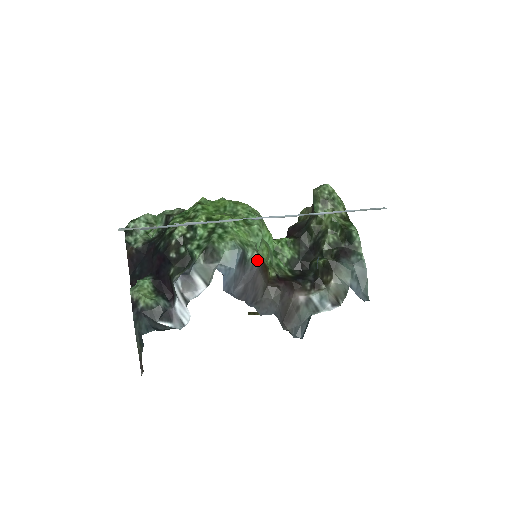
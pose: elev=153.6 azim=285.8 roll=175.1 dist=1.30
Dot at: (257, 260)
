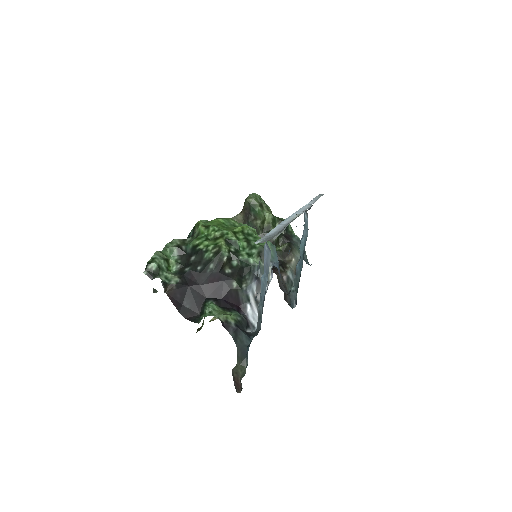
Dot at: occluded
